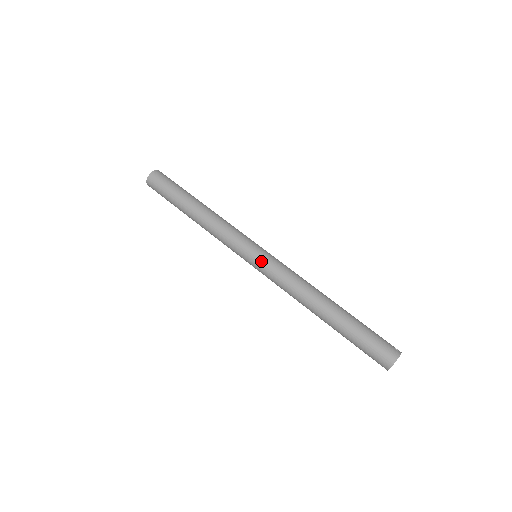
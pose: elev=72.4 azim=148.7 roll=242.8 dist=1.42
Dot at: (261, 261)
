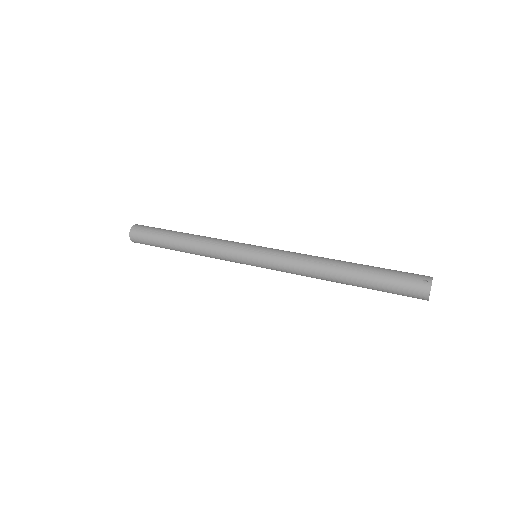
Dot at: (262, 266)
